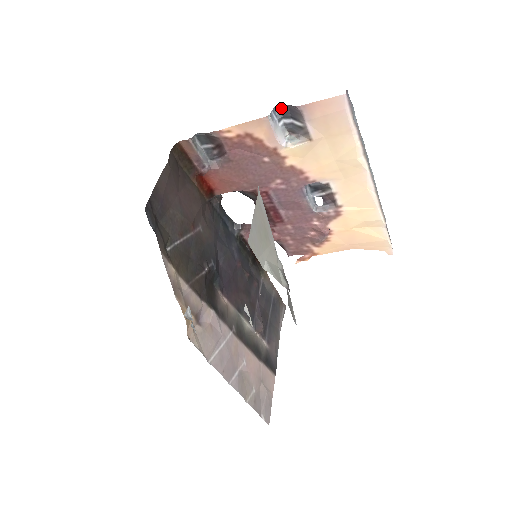
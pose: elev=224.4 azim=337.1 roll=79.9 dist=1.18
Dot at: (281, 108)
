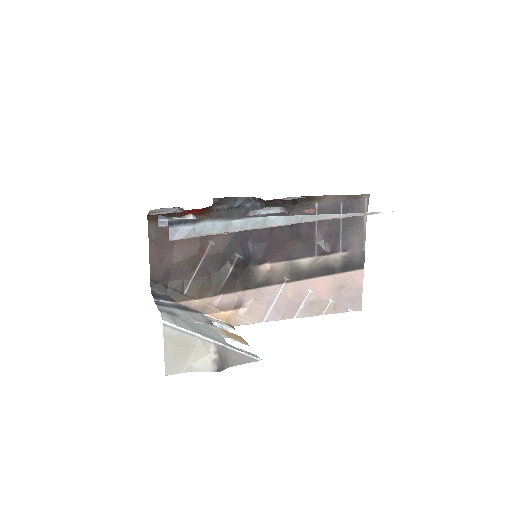
Dot at: (162, 216)
